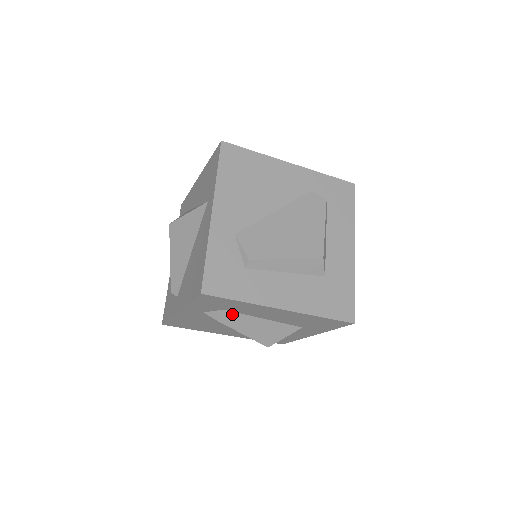
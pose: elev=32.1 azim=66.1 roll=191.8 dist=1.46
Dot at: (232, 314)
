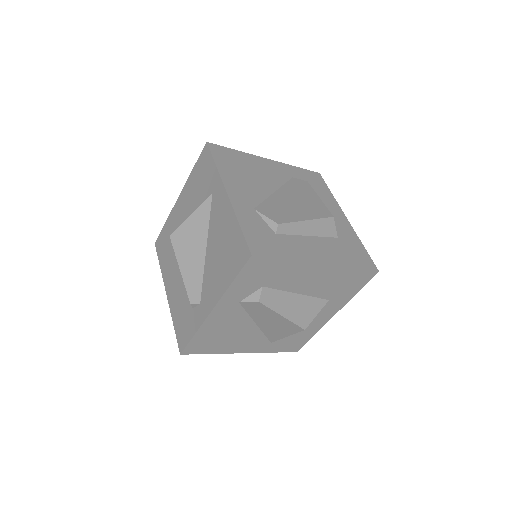
Dot at: (270, 291)
